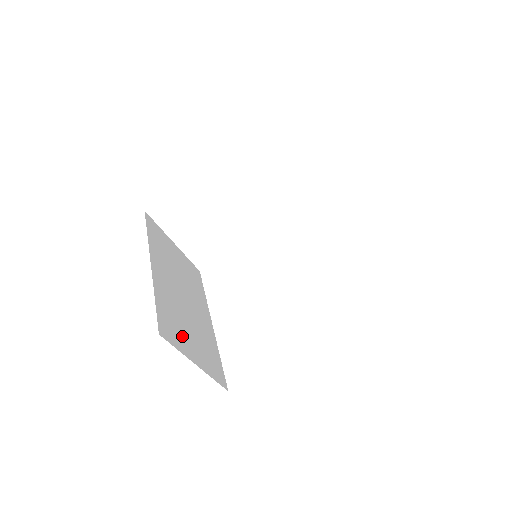
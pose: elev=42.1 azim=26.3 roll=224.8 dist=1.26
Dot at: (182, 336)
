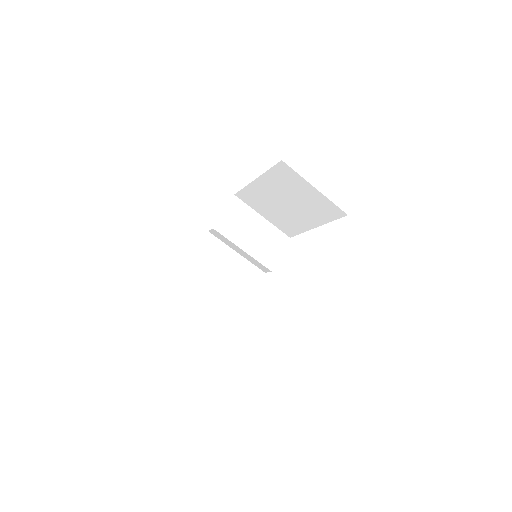
Dot at: occluded
